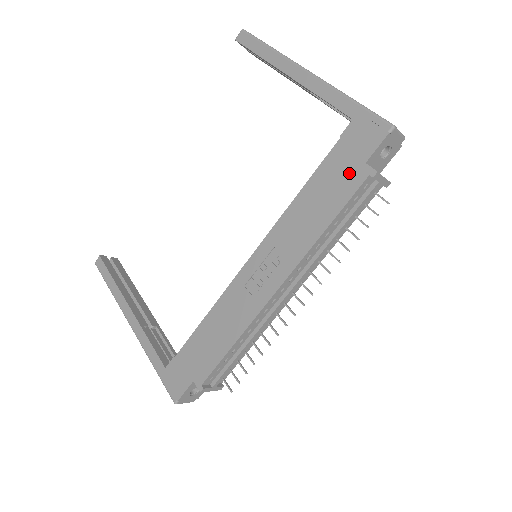
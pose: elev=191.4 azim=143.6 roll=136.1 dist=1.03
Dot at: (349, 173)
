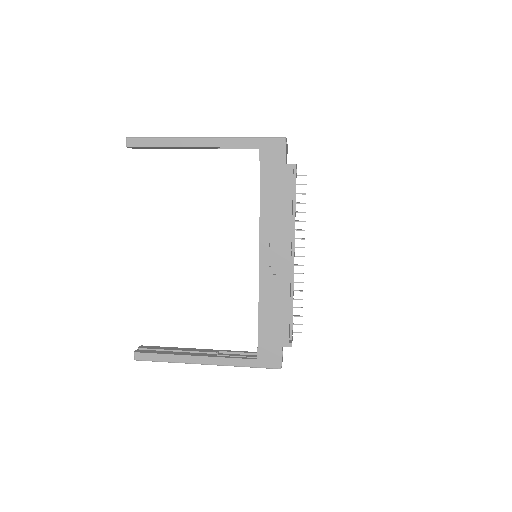
Dot at: (281, 175)
